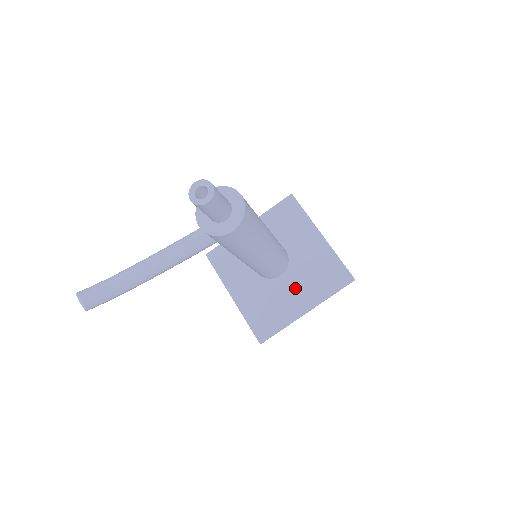
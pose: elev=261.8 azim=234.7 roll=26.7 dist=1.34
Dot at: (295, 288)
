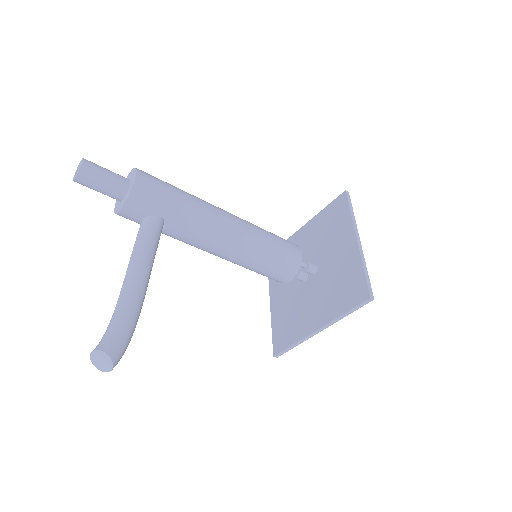
Dot at: (333, 252)
